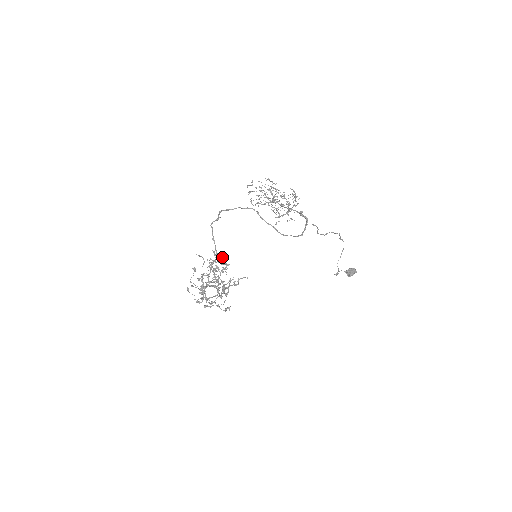
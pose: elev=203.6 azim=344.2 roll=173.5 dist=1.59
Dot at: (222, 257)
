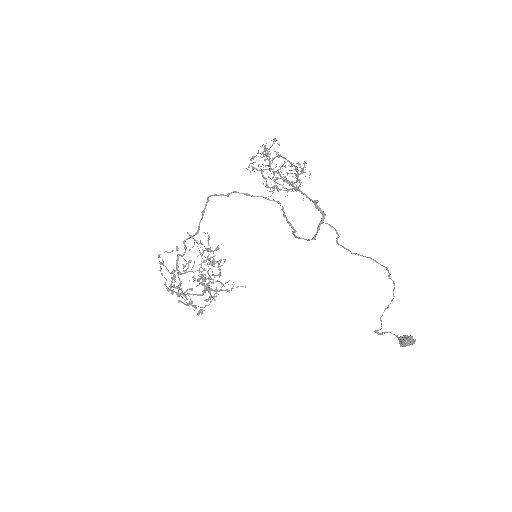
Dot at: (217, 246)
